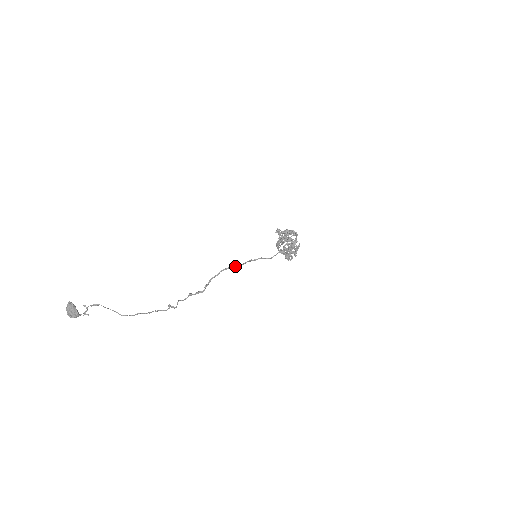
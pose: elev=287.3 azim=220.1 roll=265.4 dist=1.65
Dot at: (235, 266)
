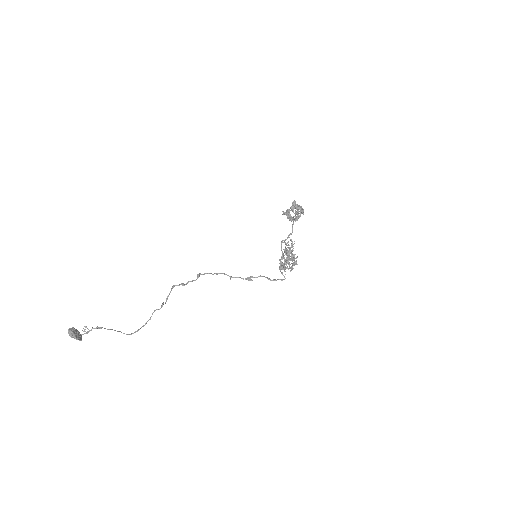
Dot at: (234, 277)
